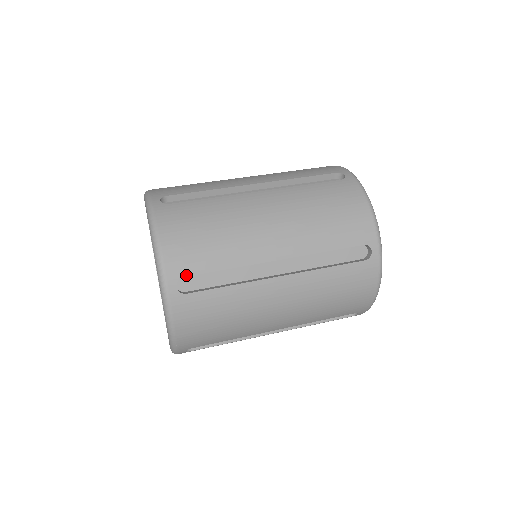
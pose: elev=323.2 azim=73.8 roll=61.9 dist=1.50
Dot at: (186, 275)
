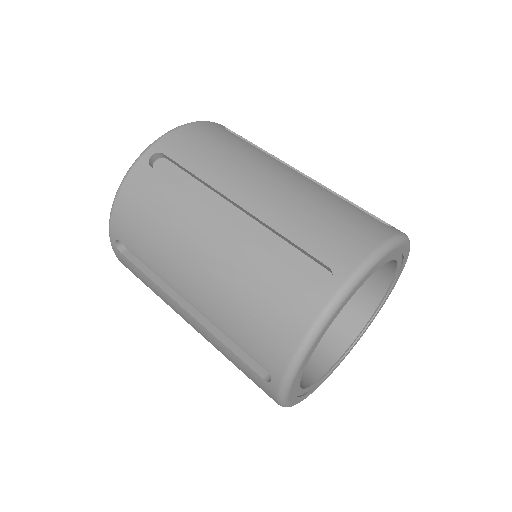
Dot at: (122, 241)
